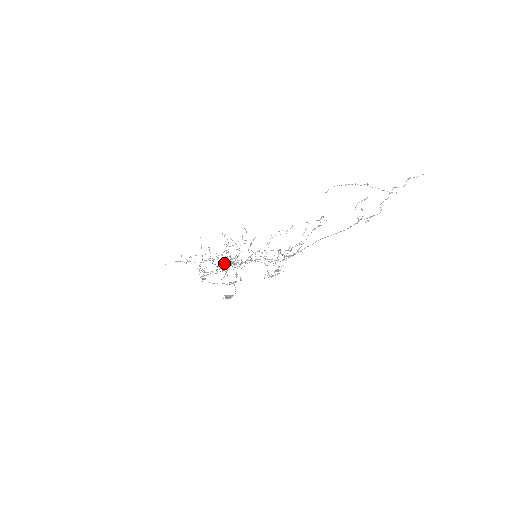
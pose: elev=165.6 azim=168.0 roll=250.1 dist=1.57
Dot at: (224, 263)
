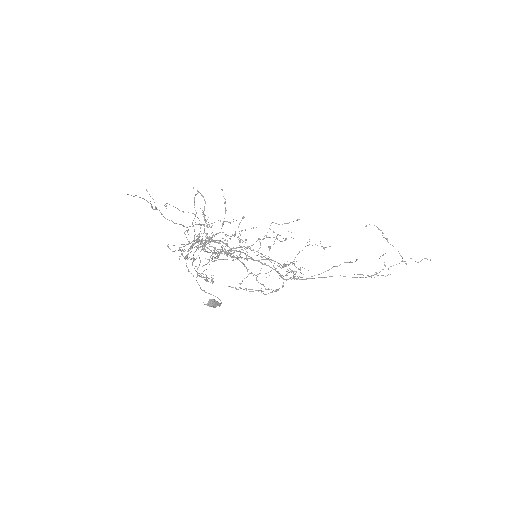
Dot at: (201, 240)
